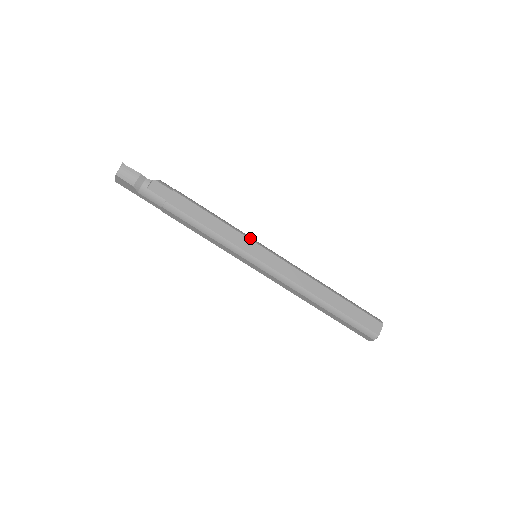
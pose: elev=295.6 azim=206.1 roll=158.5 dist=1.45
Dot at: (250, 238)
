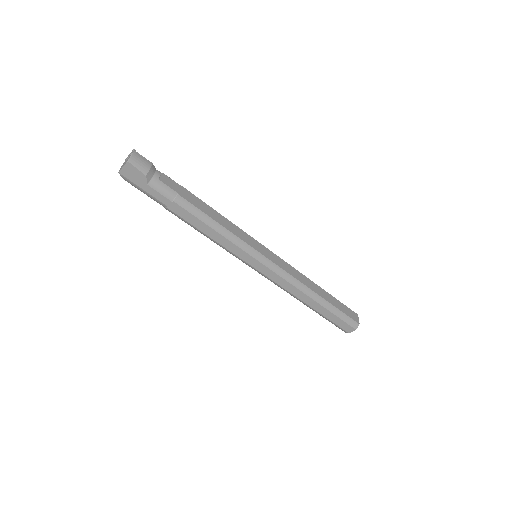
Dot at: (252, 237)
